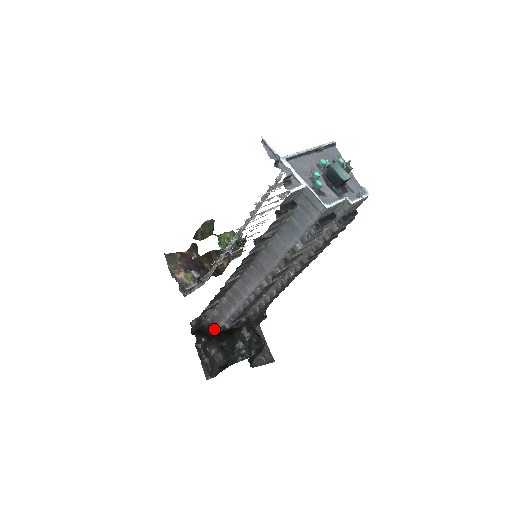
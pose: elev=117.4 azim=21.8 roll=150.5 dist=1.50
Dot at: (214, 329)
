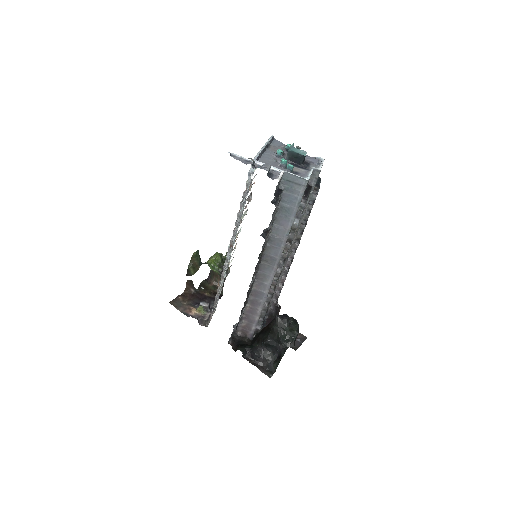
Dot at: (248, 338)
